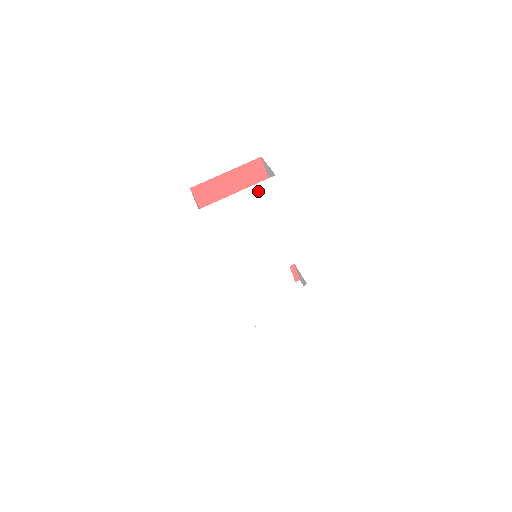
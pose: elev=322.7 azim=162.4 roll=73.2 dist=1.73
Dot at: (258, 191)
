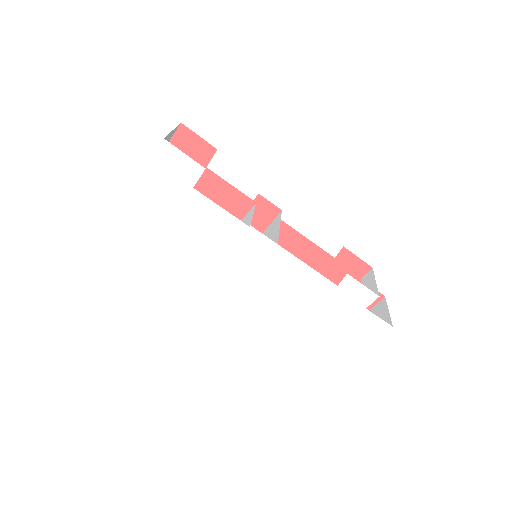
Dot at: (159, 171)
